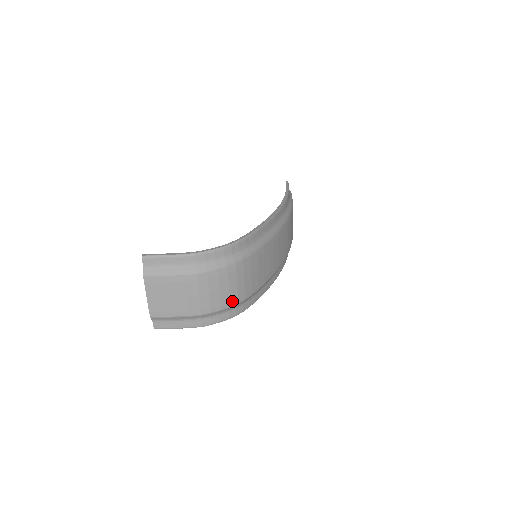
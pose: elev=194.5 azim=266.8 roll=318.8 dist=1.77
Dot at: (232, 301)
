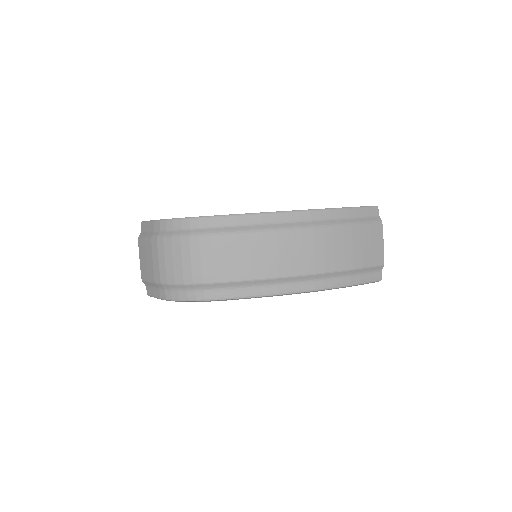
Dot at: (186, 278)
